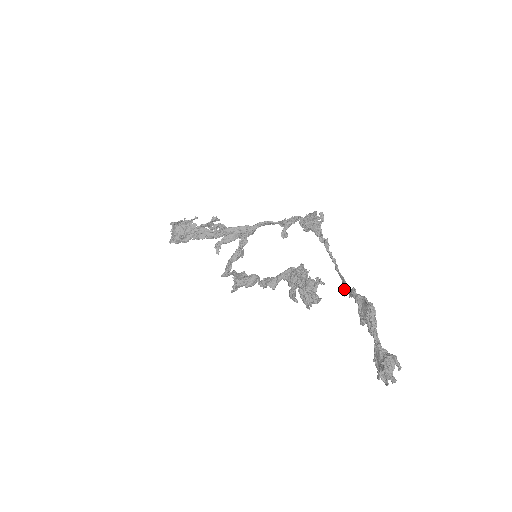
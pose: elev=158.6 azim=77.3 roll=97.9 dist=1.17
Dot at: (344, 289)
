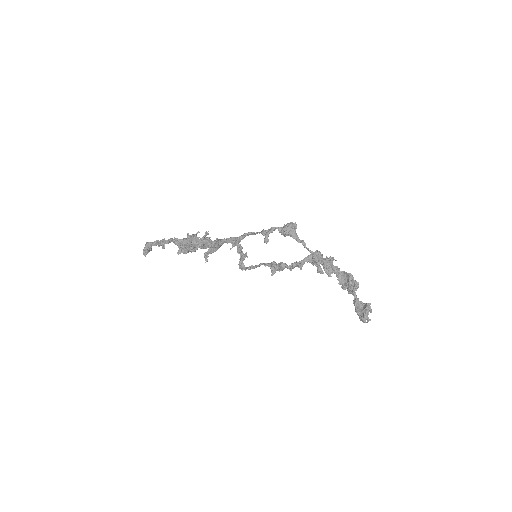
Dot at: occluded
